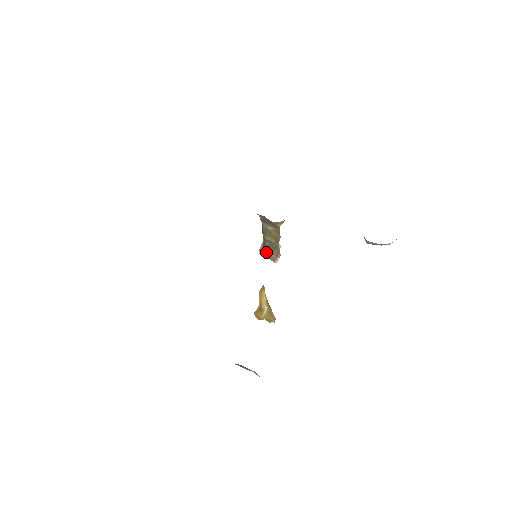
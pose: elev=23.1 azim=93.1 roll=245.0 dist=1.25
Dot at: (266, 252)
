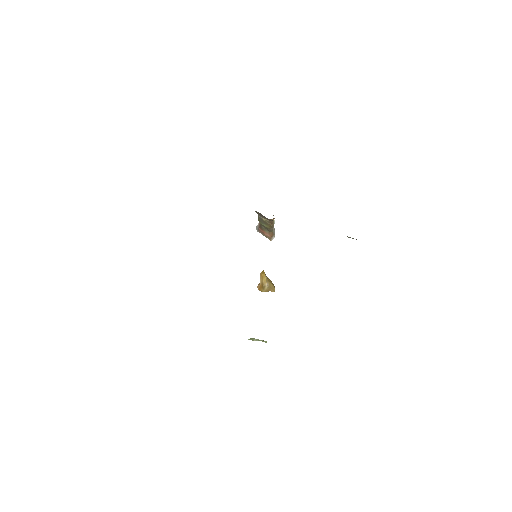
Dot at: (262, 232)
